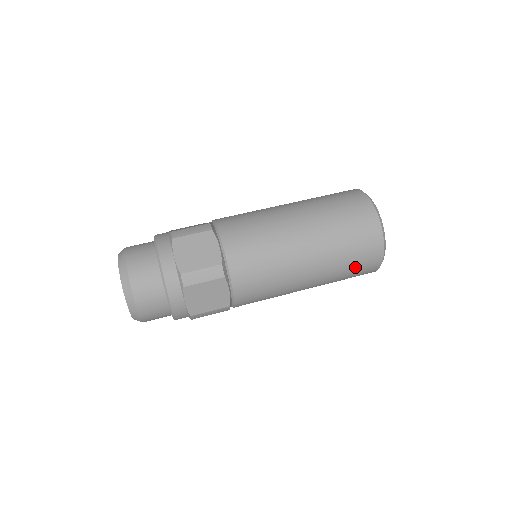
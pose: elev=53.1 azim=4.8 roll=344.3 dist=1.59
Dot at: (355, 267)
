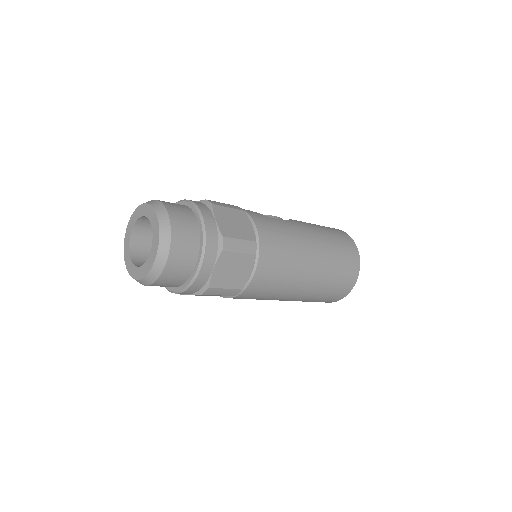
Dot at: occluded
